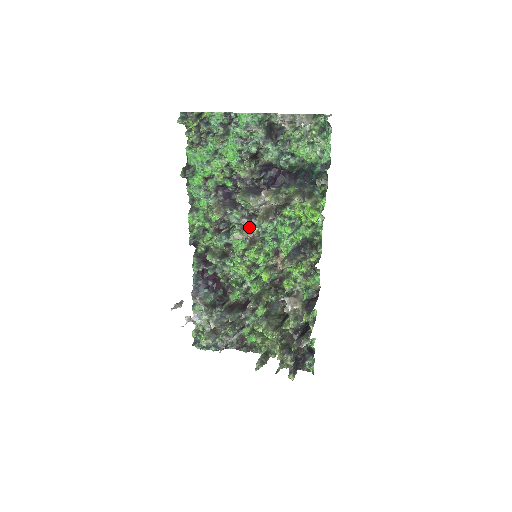
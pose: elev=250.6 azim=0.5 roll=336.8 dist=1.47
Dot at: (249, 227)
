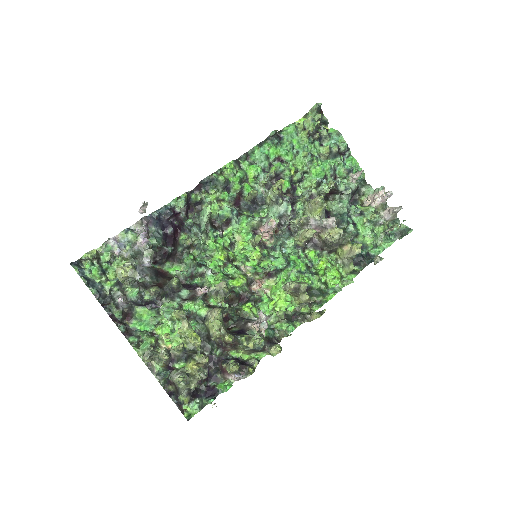
Dot at: (276, 229)
